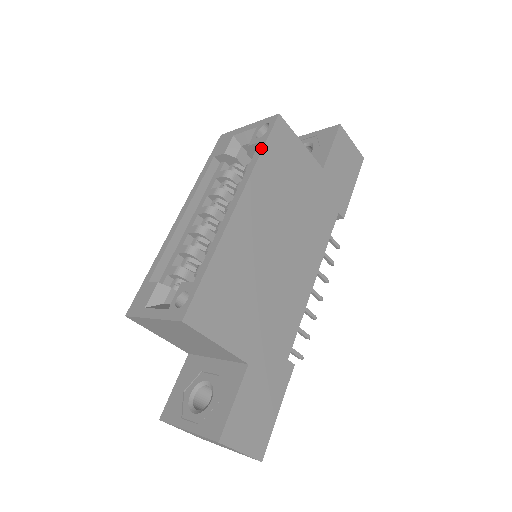
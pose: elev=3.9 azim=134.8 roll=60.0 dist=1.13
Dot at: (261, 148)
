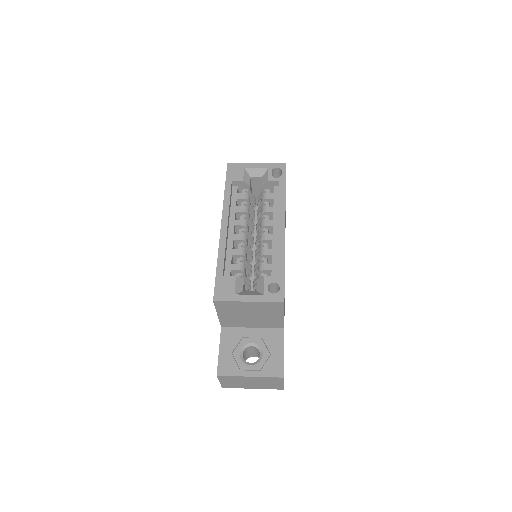
Dot at: (284, 187)
